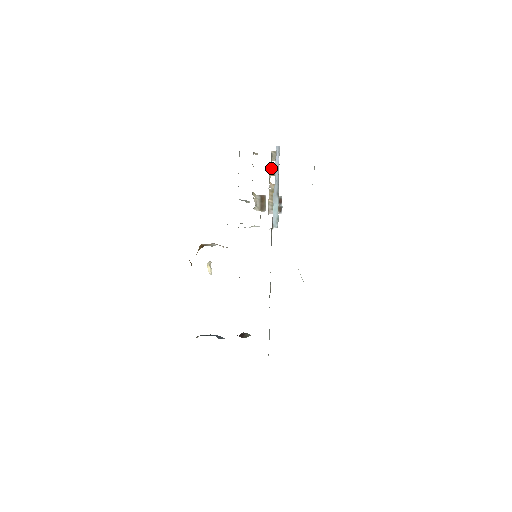
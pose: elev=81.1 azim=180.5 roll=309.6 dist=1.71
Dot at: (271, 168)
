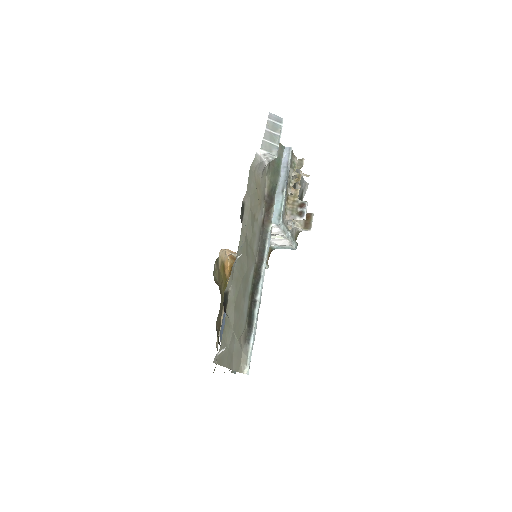
Dot at: occluded
